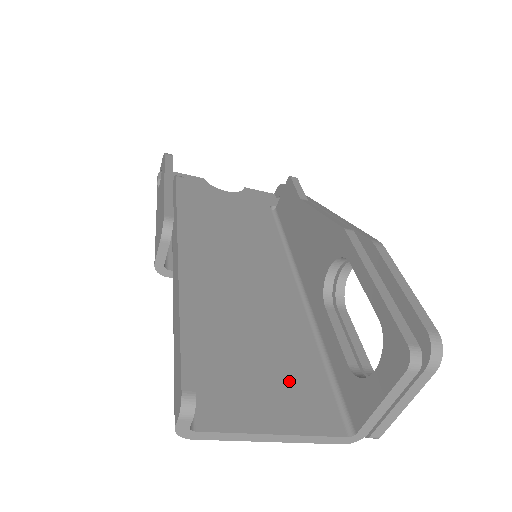
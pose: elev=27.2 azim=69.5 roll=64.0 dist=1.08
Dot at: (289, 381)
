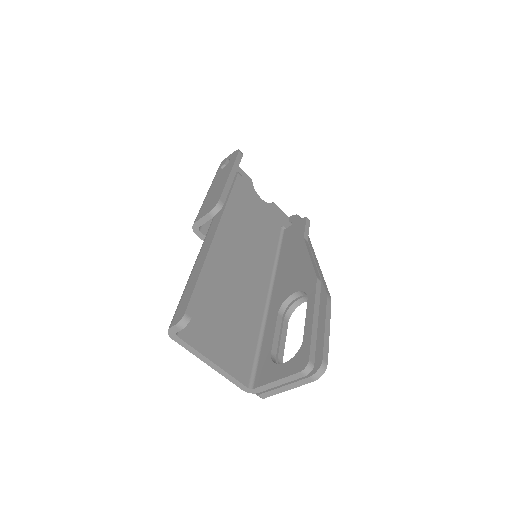
Dot at: (235, 341)
